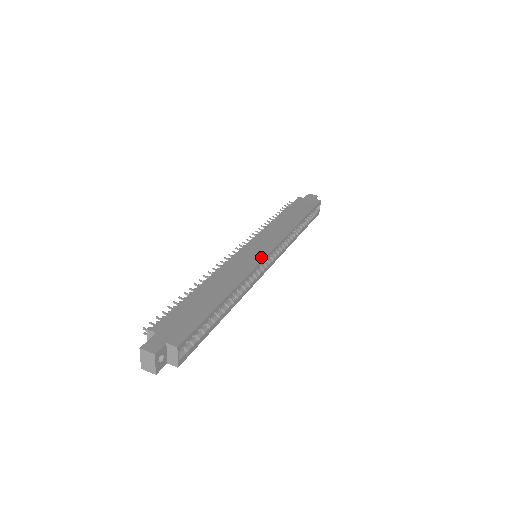
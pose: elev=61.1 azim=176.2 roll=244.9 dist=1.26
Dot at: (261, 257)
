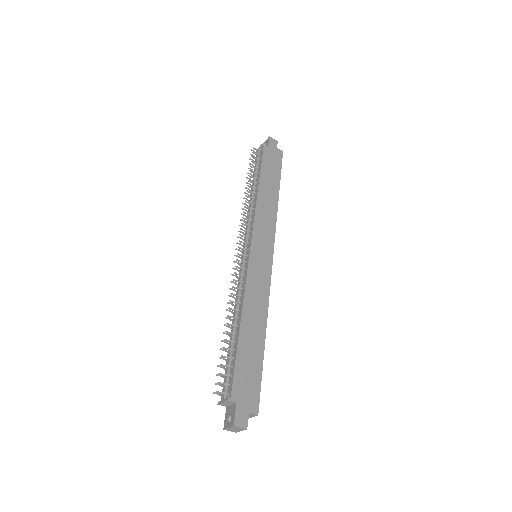
Dot at: (269, 268)
